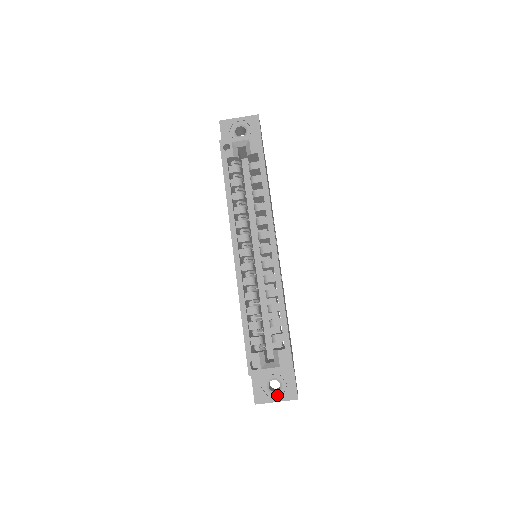
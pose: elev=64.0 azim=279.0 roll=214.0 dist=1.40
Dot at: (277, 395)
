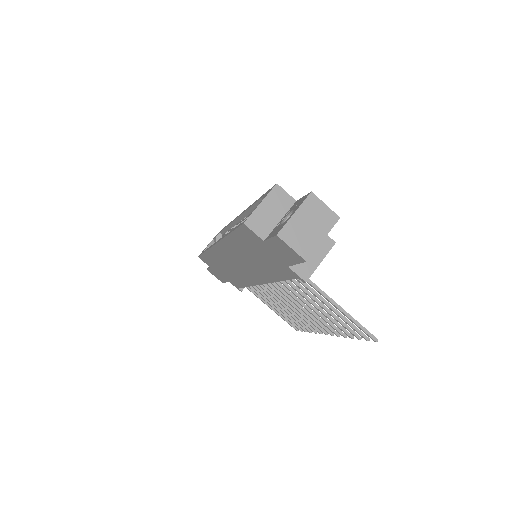
Dot at: (292, 213)
